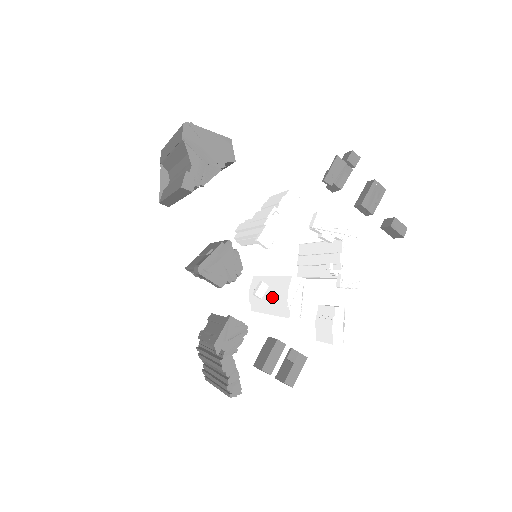
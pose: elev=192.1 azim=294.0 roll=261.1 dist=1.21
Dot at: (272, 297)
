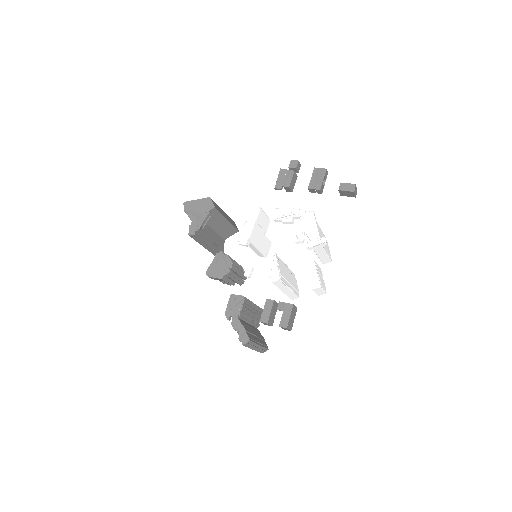
Dot at: occluded
